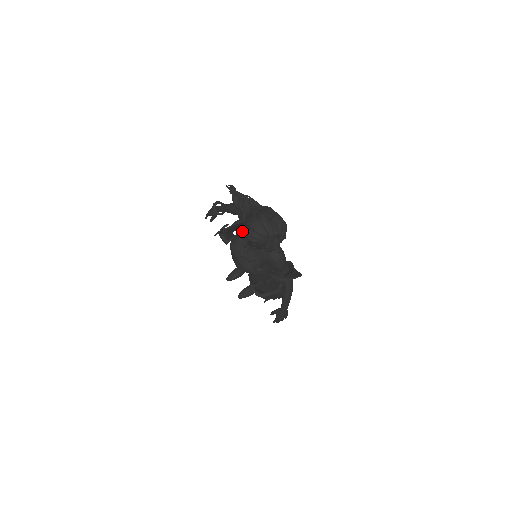
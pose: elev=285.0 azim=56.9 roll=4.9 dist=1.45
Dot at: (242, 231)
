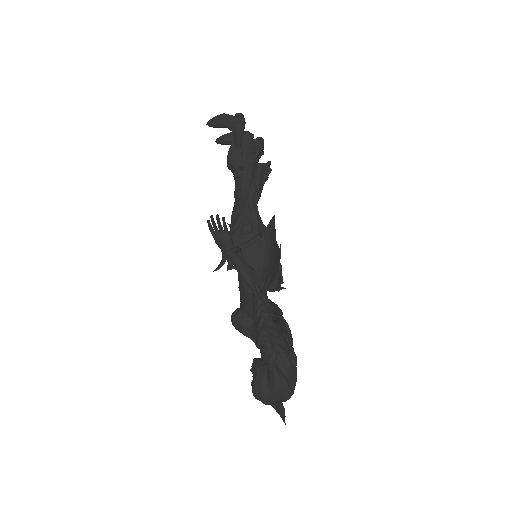
Dot at: (250, 244)
